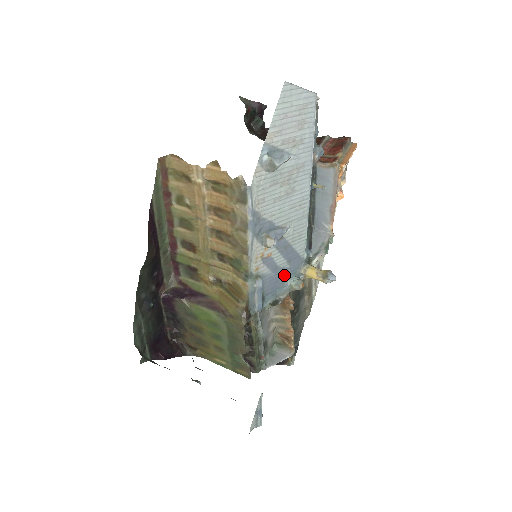
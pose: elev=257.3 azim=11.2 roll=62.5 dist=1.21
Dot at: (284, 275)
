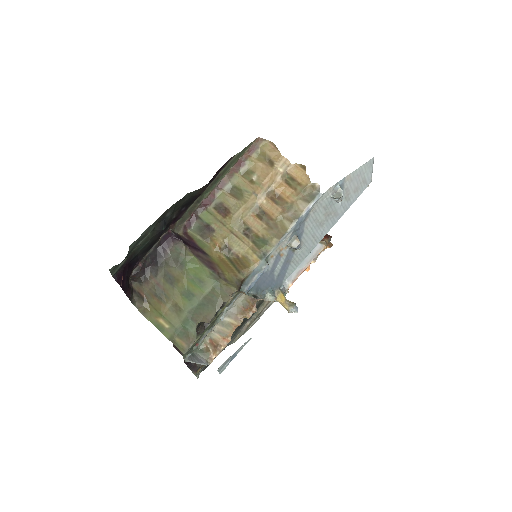
Dot at: (269, 282)
